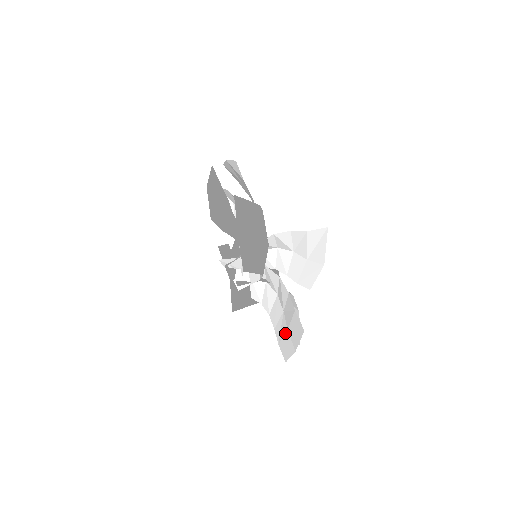
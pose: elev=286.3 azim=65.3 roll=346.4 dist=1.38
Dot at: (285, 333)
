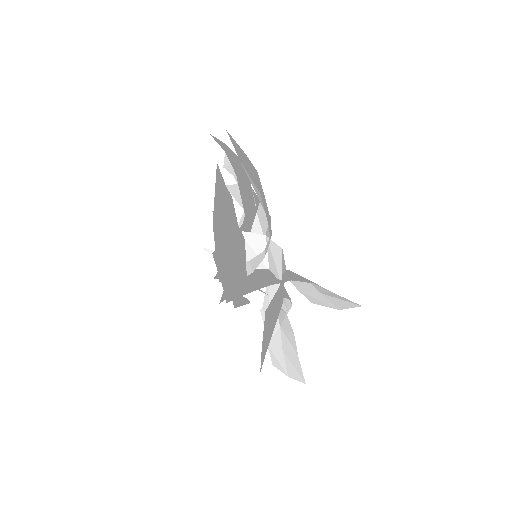
Dot at: (278, 348)
